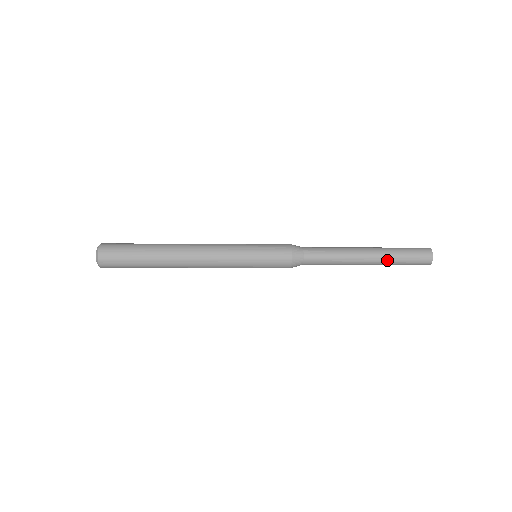
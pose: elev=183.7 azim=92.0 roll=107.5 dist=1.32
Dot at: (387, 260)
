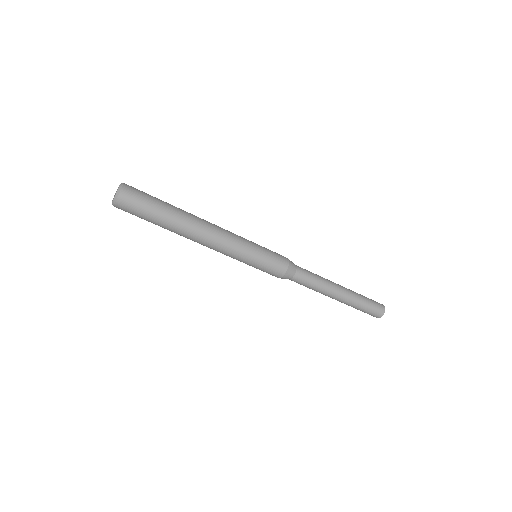
Dot at: (354, 300)
